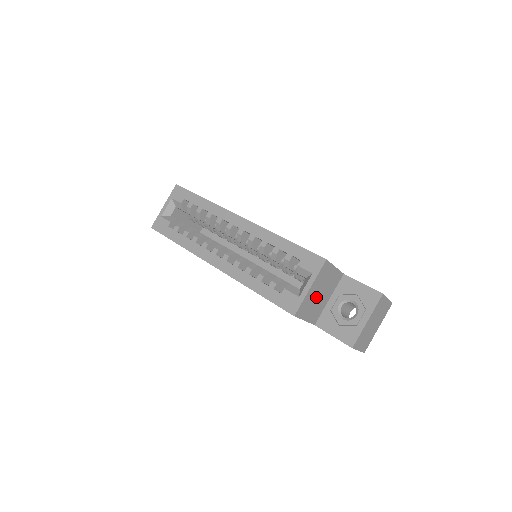
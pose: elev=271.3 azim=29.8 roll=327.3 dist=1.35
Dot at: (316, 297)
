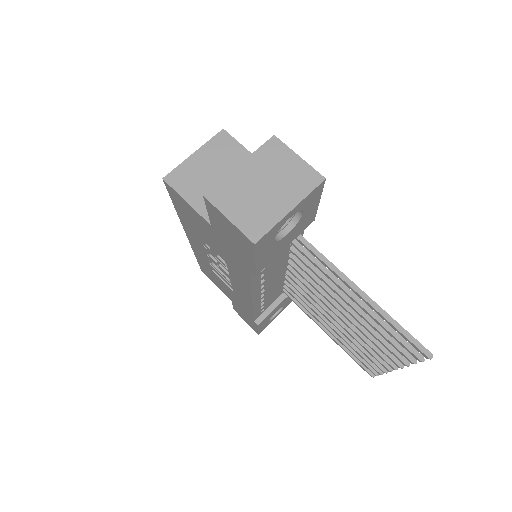
Dot at: (209, 176)
